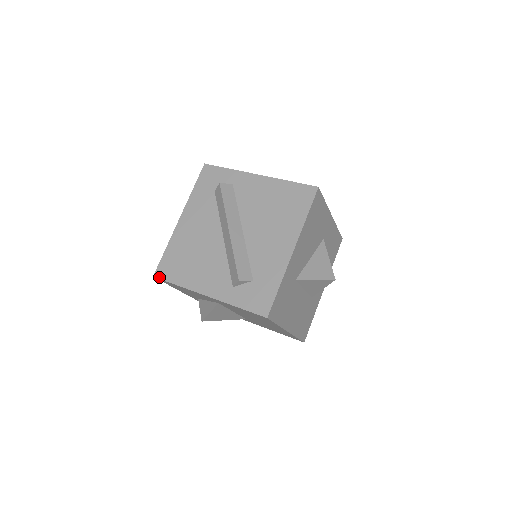
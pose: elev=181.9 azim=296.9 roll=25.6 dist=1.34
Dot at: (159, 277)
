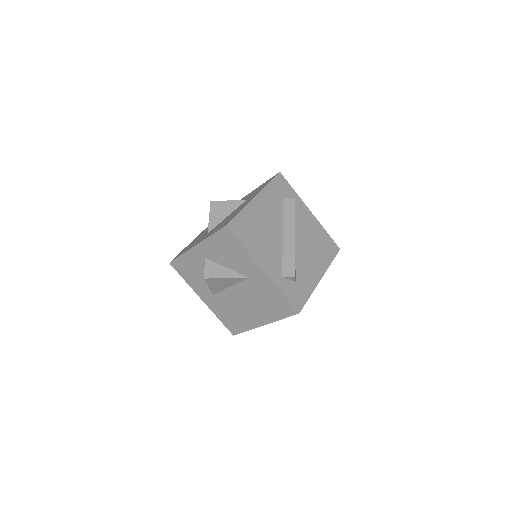
Dot at: (231, 230)
